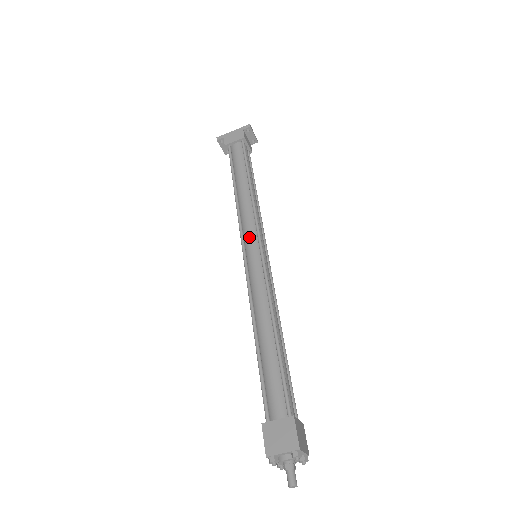
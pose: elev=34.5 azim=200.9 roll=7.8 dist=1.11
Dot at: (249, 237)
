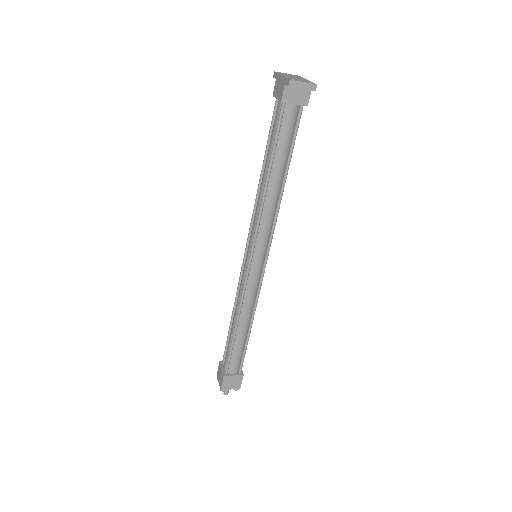
Dot at: (249, 241)
